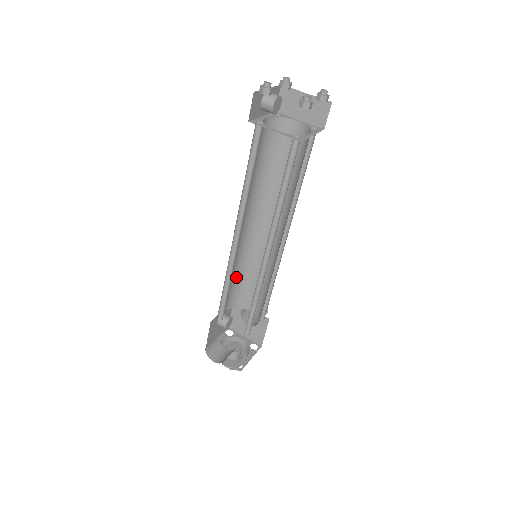
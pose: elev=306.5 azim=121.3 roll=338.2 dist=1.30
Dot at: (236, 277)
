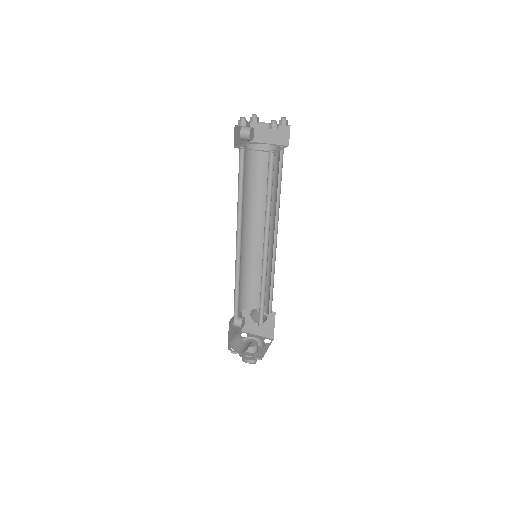
Dot at: (242, 280)
